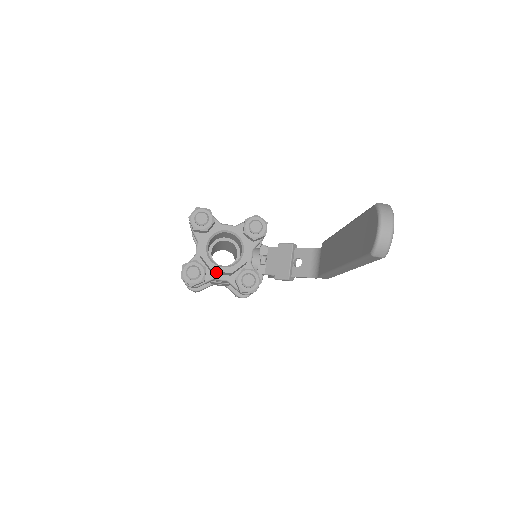
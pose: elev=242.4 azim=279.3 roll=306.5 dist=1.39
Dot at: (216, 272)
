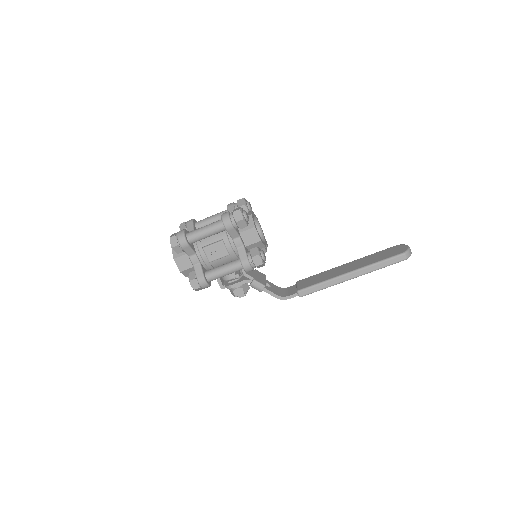
Dot at: (249, 232)
